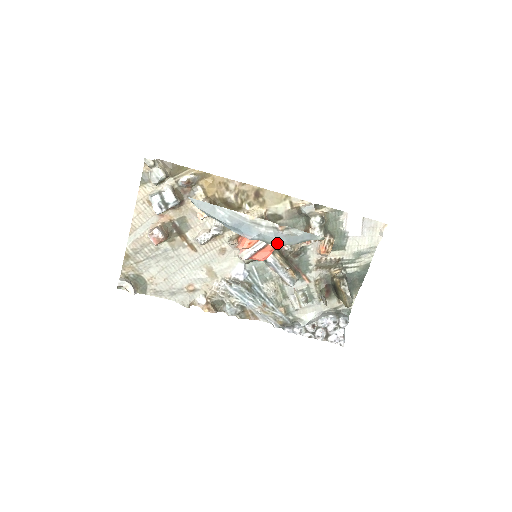
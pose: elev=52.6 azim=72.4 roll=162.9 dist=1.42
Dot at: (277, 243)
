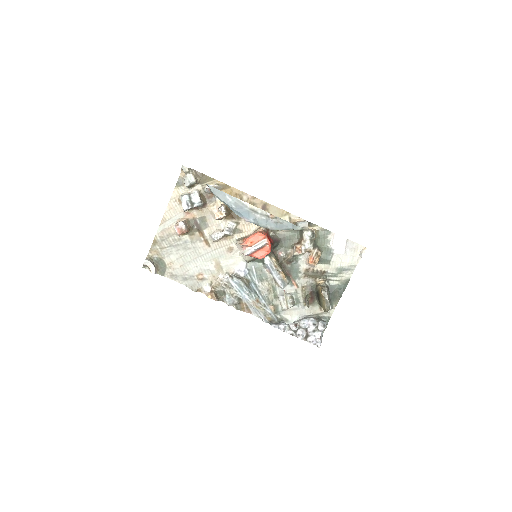
Dot at: (267, 227)
